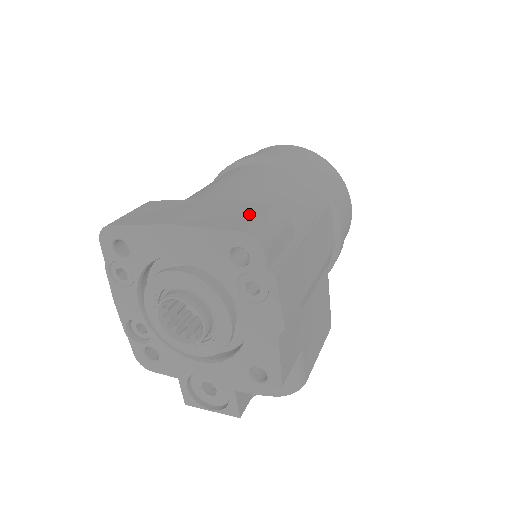
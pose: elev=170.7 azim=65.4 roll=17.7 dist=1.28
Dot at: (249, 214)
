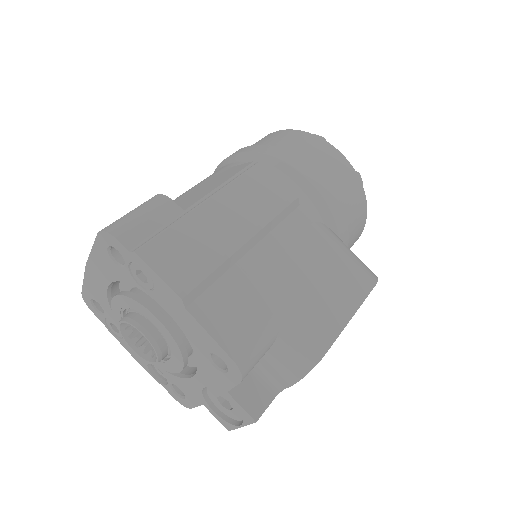
Dot at: occluded
